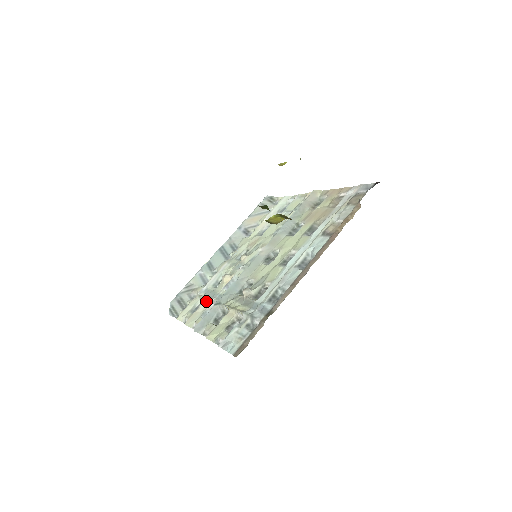
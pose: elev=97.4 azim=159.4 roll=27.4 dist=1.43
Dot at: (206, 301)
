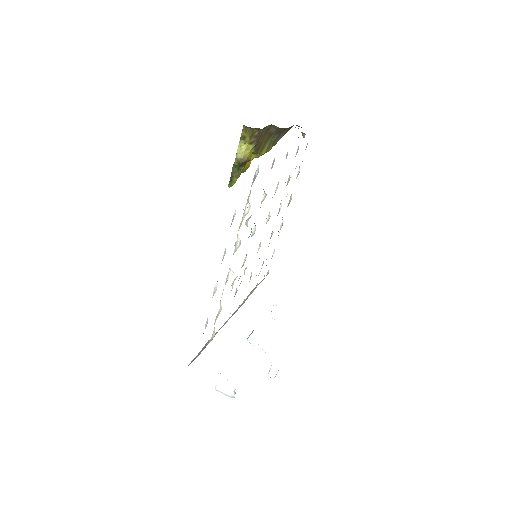
Dot at: occluded
